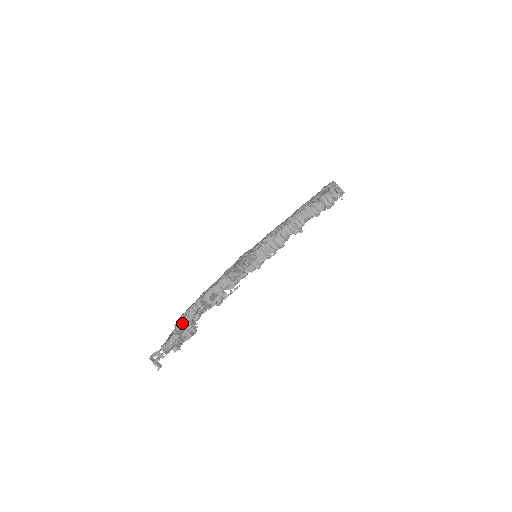
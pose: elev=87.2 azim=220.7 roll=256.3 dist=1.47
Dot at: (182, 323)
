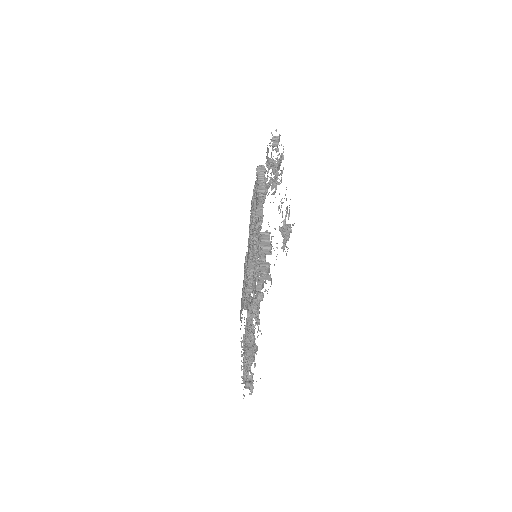
Dot at: occluded
